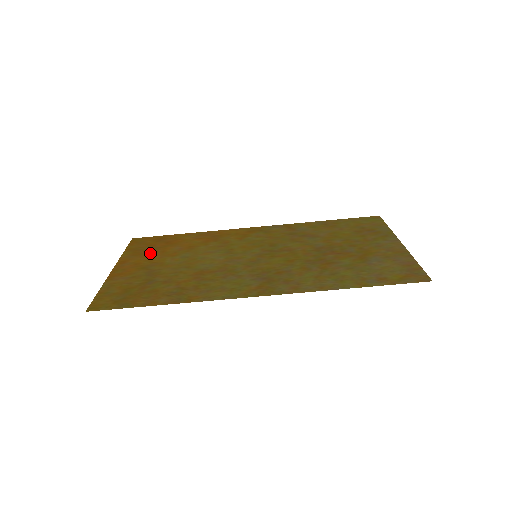
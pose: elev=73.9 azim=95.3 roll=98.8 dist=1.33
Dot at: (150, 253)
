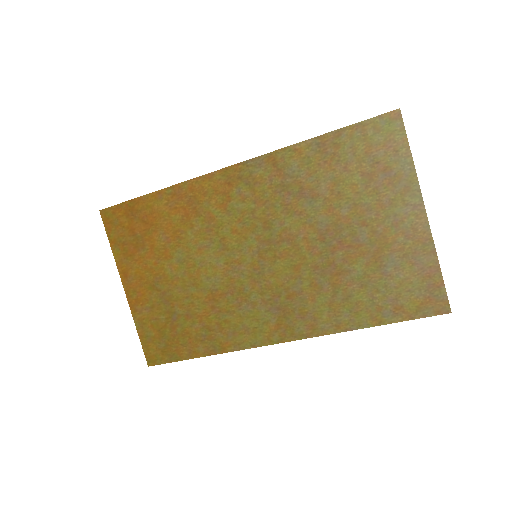
Dot at: (140, 252)
